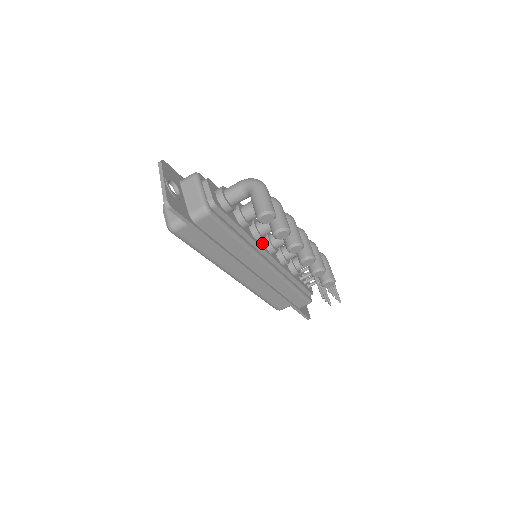
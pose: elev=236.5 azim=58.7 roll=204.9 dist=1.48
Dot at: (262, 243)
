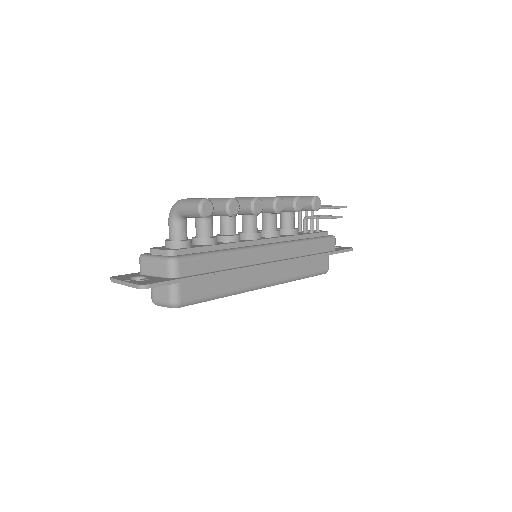
Dot at: occluded
